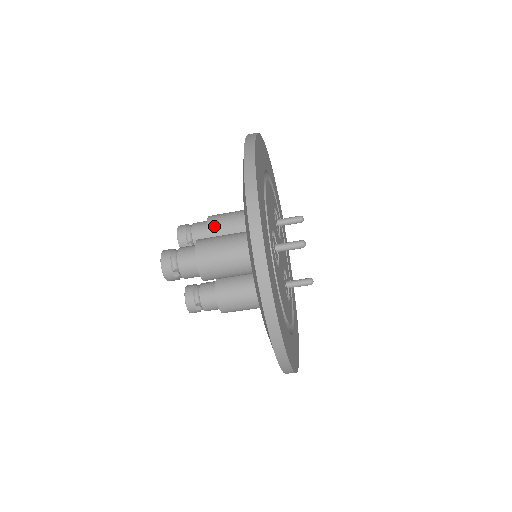
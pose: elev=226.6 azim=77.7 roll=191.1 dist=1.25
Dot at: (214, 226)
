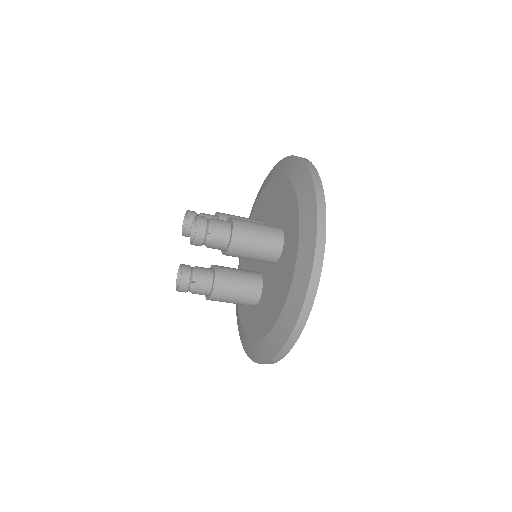
Dot at: (225, 220)
